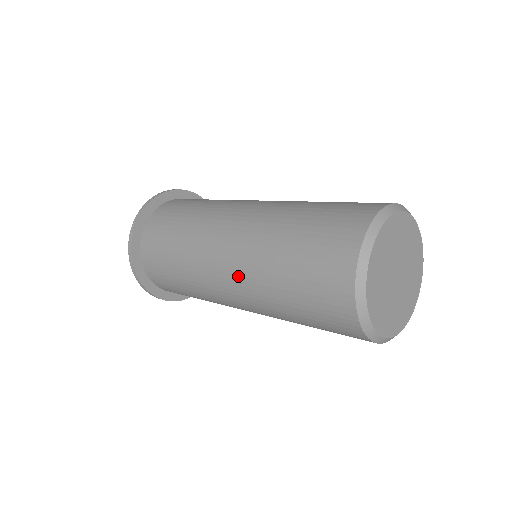
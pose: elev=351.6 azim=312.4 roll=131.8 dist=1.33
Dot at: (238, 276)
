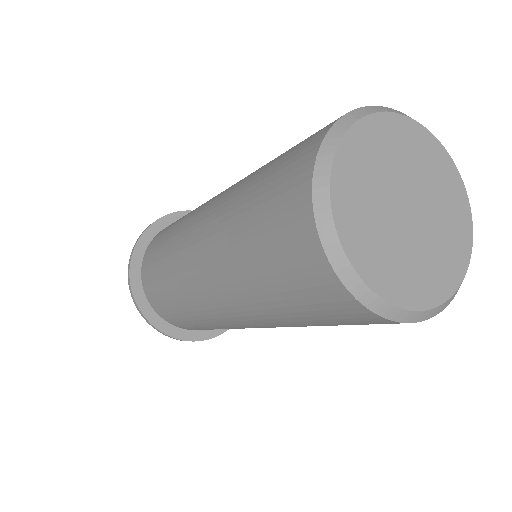
Dot at: (205, 240)
